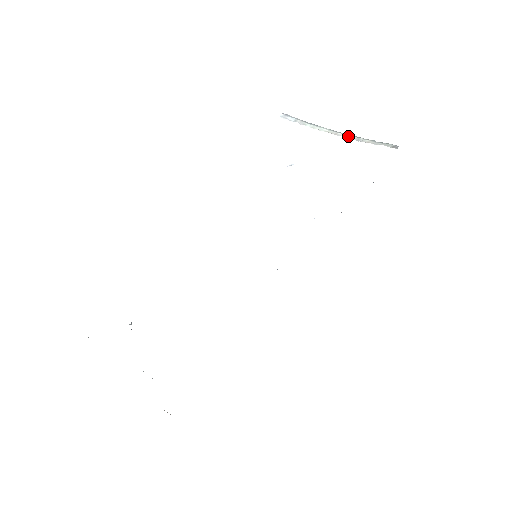
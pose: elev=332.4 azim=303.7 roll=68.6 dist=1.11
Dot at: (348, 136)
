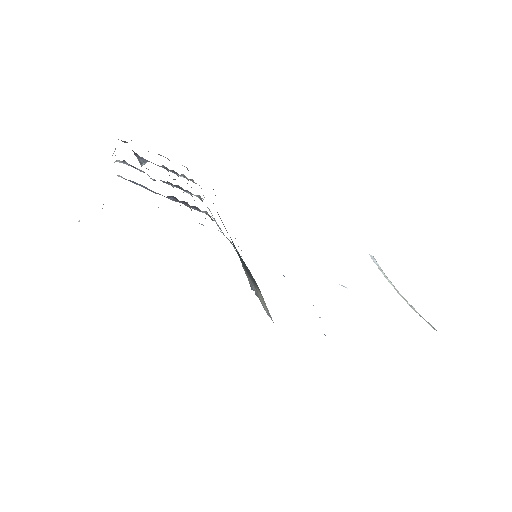
Dot at: (405, 299)
